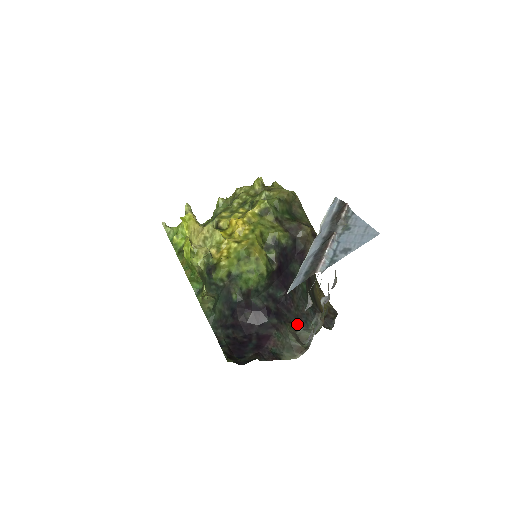
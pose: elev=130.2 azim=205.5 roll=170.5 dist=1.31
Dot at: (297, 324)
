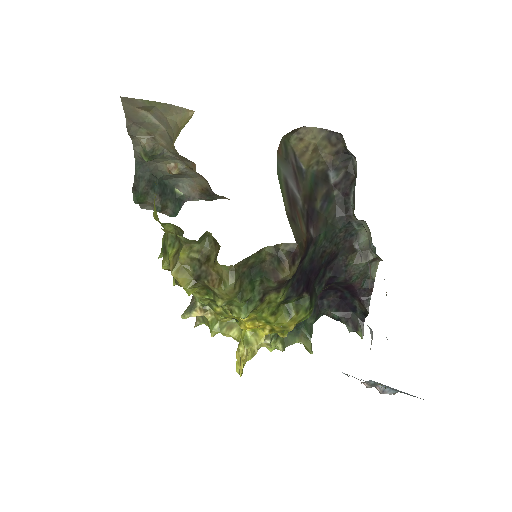
Dot at: (351, 249)
